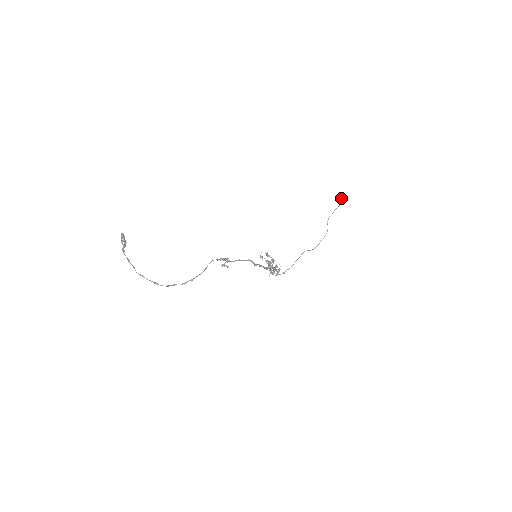
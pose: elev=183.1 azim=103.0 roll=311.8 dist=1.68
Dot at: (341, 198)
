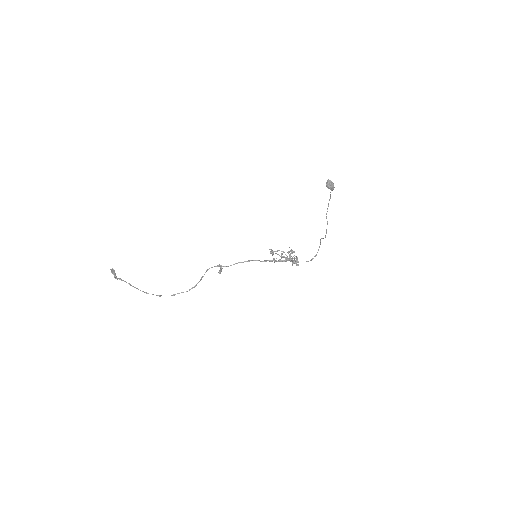
Dot at: occluded
